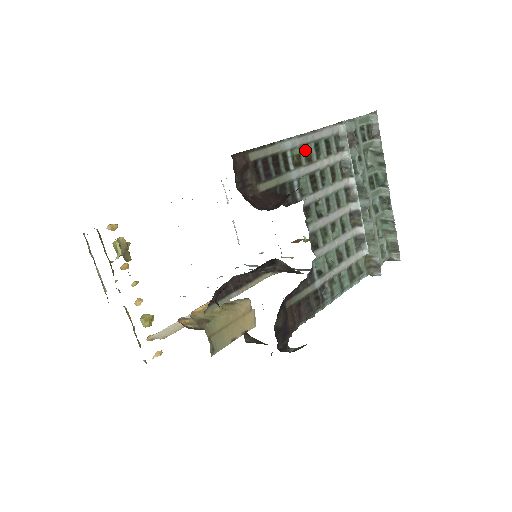
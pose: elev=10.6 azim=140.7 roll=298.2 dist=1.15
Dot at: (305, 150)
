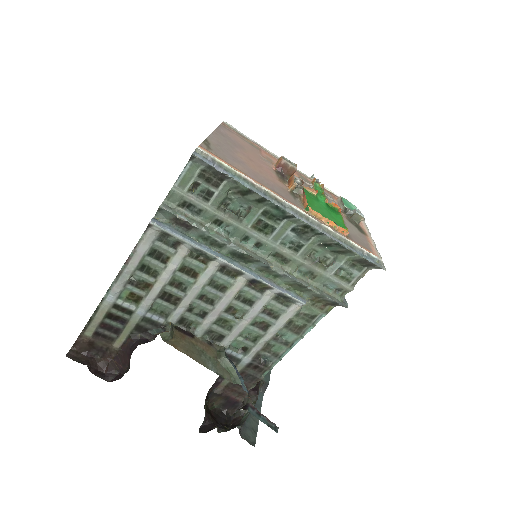
Dot at: (134, 283)
